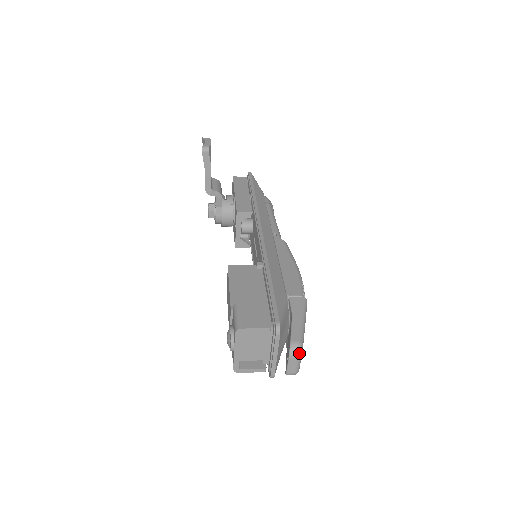
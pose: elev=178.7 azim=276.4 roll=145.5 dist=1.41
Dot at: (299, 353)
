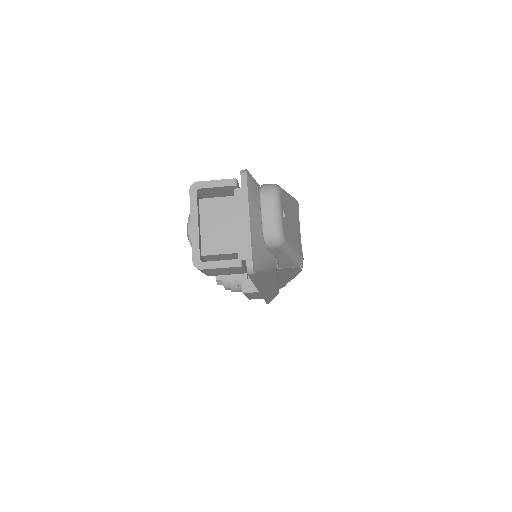
Dot at: (274, 190)
